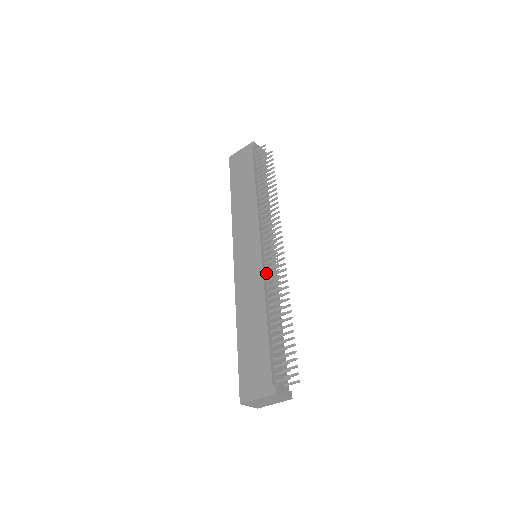
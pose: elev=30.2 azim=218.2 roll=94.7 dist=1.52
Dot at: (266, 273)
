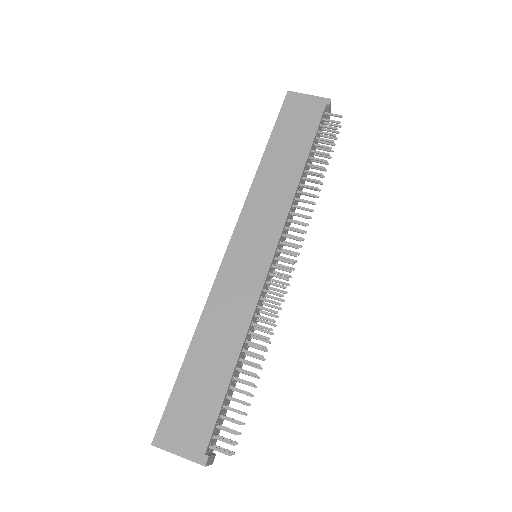
Dot at: (261, 295)
